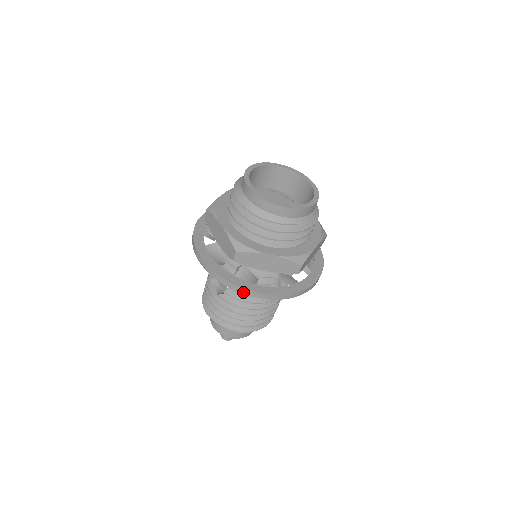
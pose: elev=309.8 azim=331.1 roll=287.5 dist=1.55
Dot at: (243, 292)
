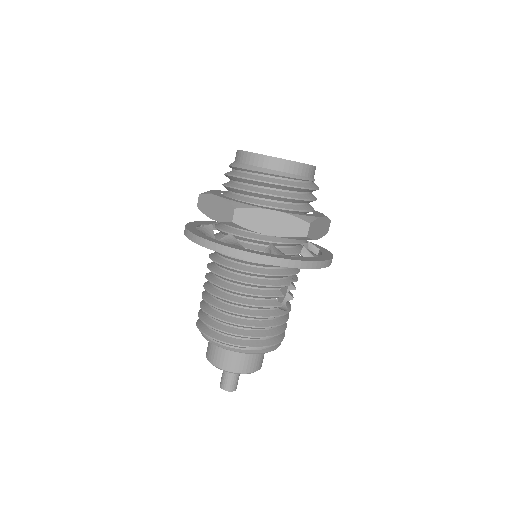
Dot at: (186, 234)
